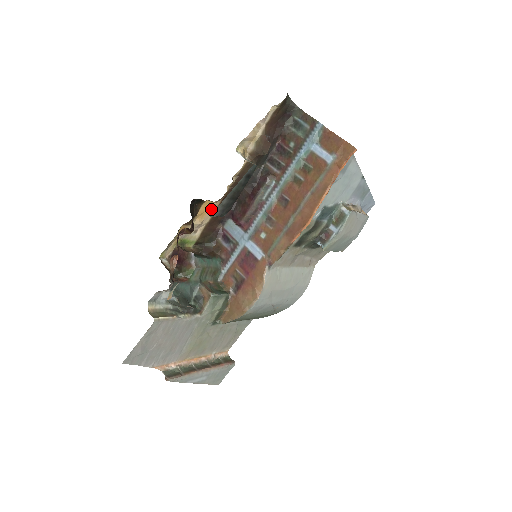
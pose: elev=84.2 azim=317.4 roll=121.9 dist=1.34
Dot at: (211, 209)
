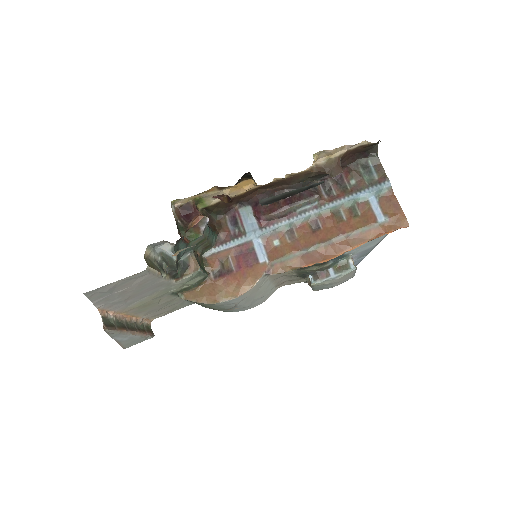
Dot at: (247, 188)
